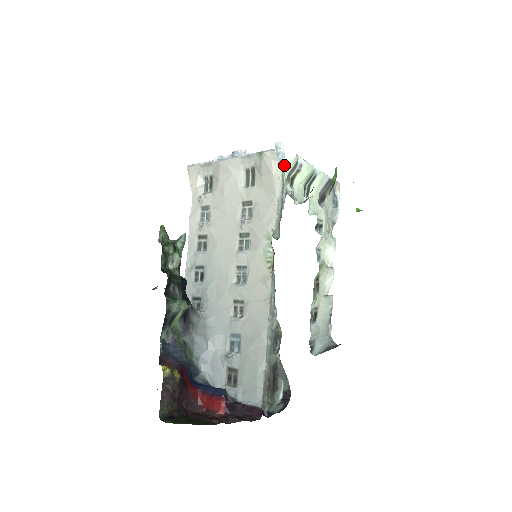
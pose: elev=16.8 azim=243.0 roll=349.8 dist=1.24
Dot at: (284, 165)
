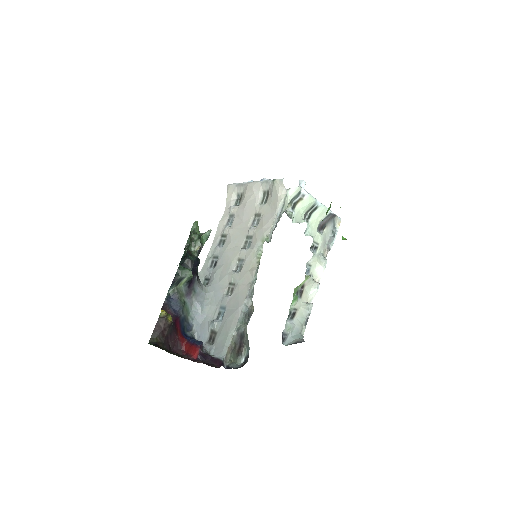
Dot at: (288, 191)
